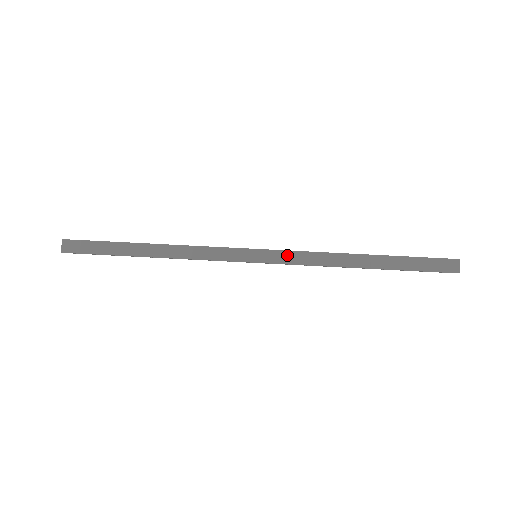
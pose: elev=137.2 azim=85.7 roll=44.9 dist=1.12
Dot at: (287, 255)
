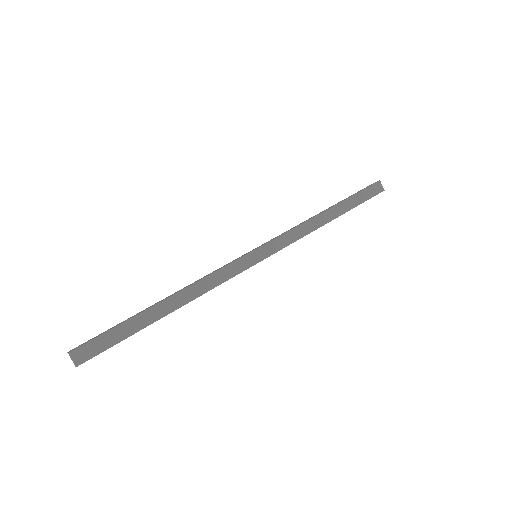
Dot at: (279, 241)
